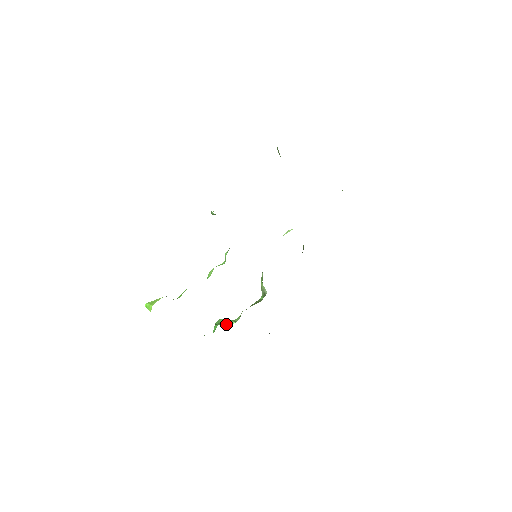
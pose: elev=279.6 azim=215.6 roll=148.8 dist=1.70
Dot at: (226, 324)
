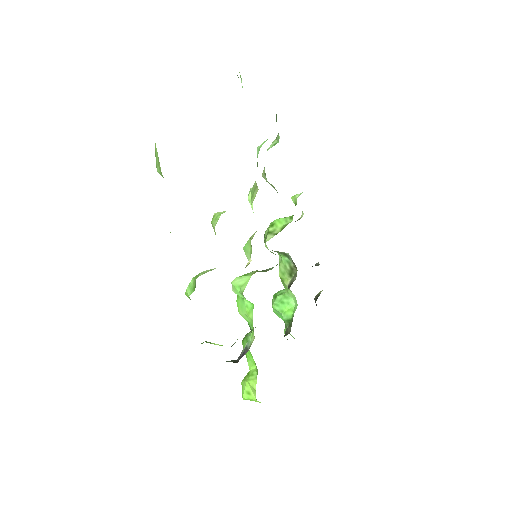
Dot at: (289, 309)
